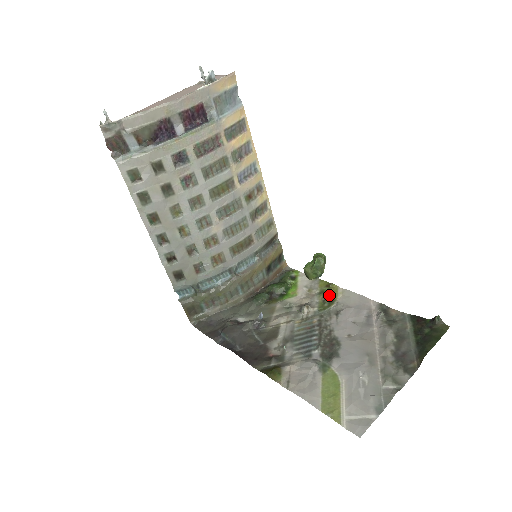
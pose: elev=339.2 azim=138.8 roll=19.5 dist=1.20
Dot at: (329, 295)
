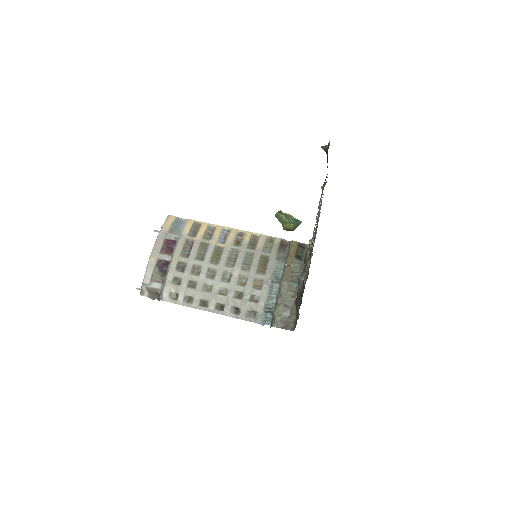
Dot at: occluded
